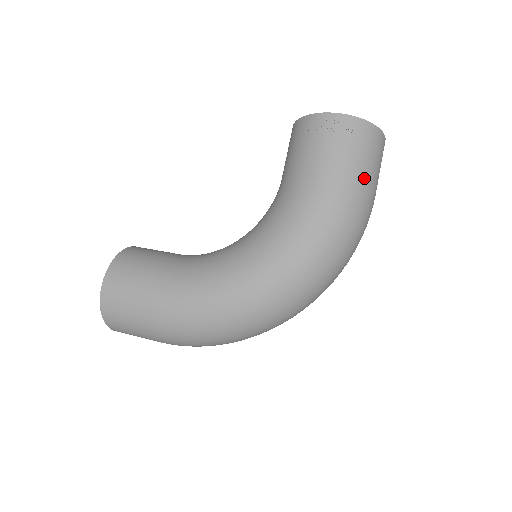
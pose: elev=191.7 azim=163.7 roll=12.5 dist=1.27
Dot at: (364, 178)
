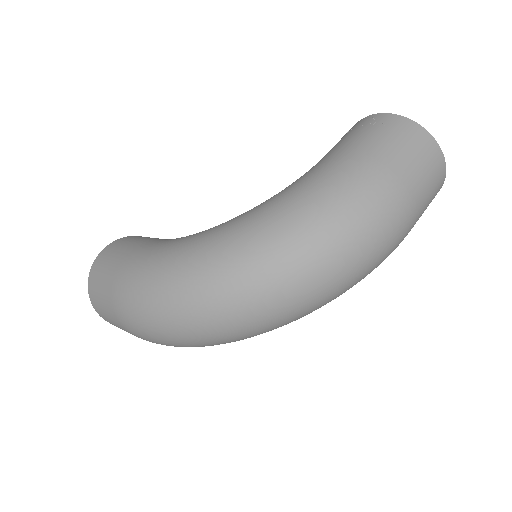
Dot at: (391, 165)
